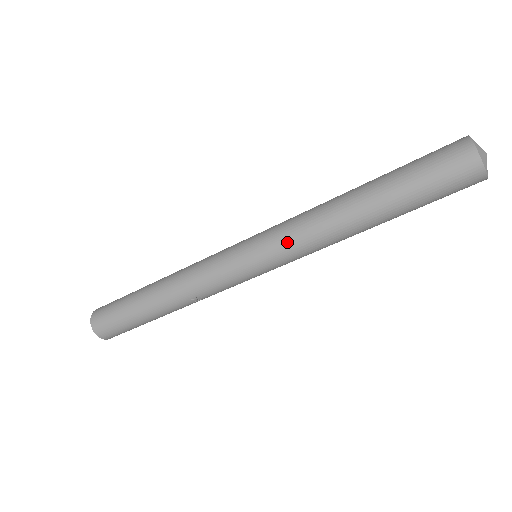
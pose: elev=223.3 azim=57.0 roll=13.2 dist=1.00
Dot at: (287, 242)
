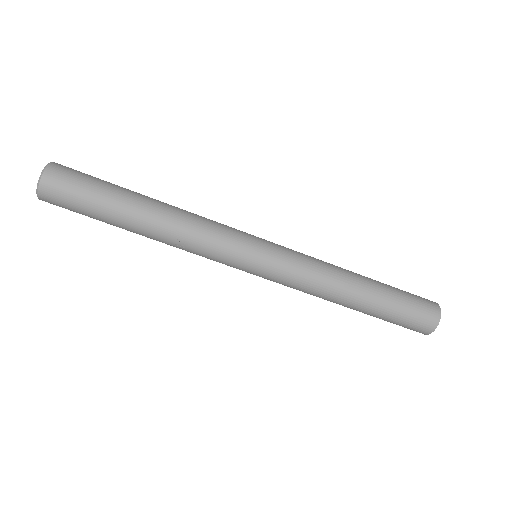
Dot at: (299, 267)
